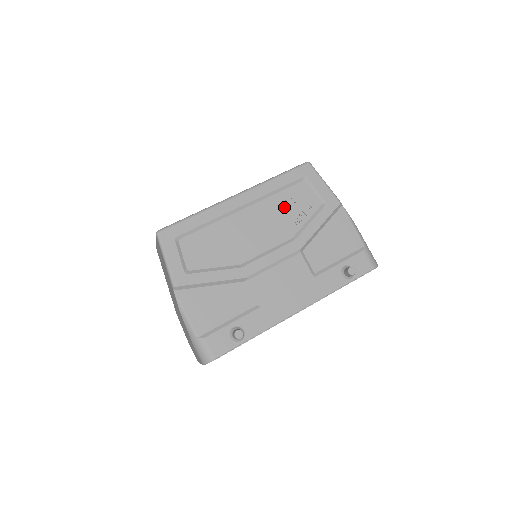
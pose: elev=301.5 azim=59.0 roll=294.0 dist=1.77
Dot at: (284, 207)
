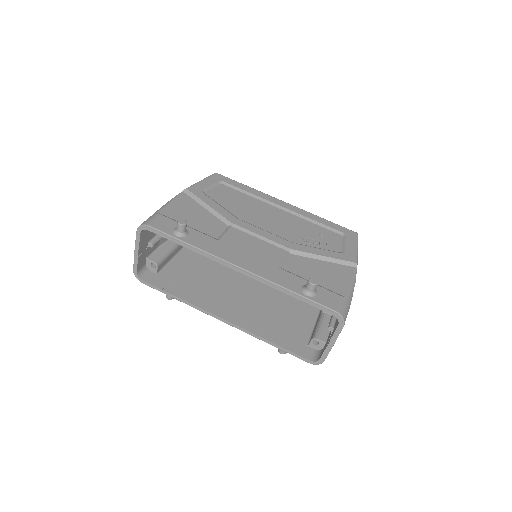
Dot at: (309, 230)
